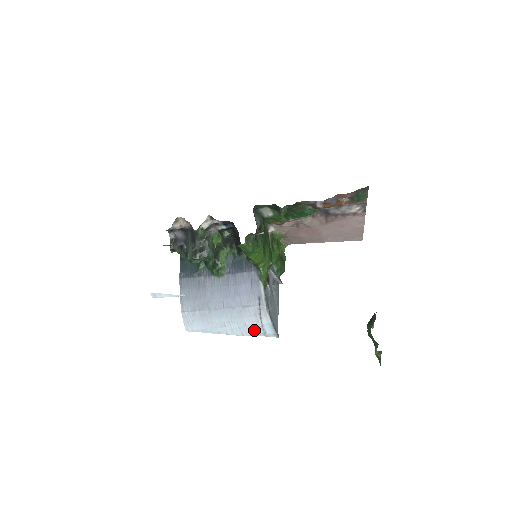
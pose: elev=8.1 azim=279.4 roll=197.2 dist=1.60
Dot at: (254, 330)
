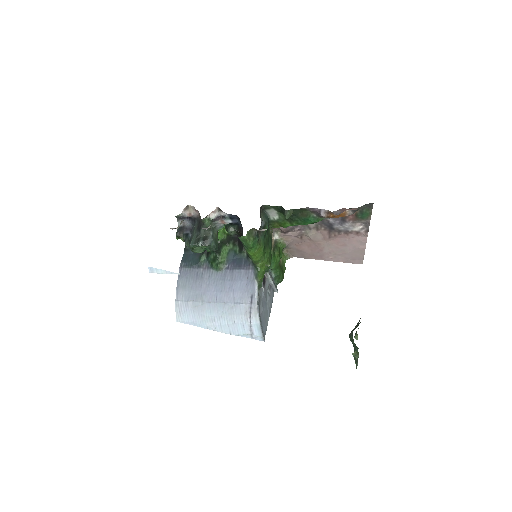
Dot at: (242, 329)
